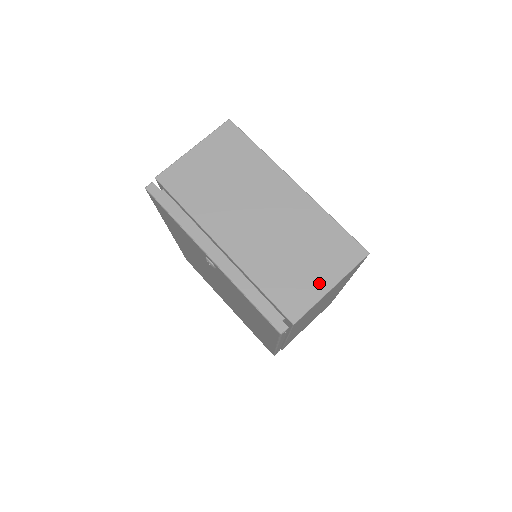
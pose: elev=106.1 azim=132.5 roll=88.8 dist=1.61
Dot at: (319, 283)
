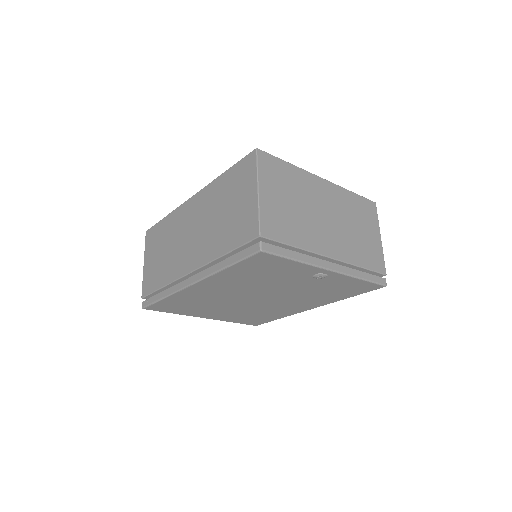
Dot at: (376, 240)
